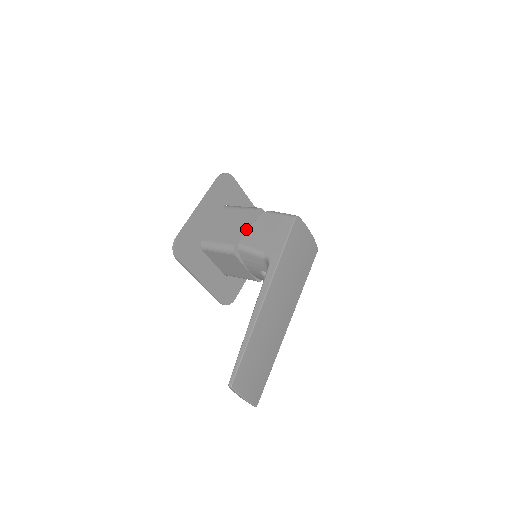
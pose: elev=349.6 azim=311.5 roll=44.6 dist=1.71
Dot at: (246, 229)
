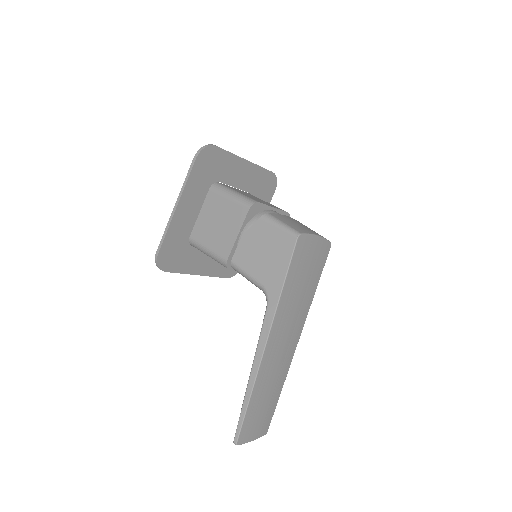
Dot at: (239, 237)
